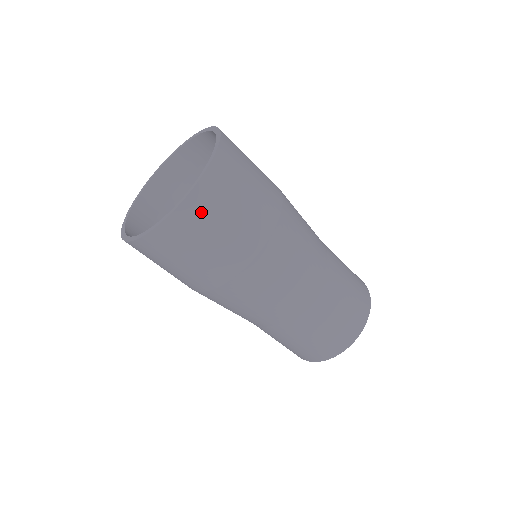
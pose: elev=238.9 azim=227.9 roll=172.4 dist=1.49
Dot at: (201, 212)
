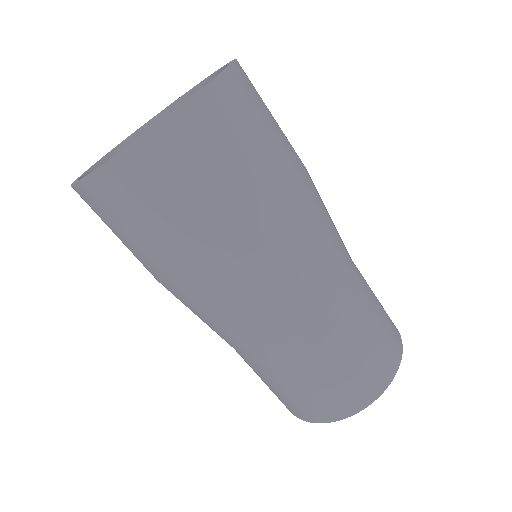
Dot at: (165, 163)
